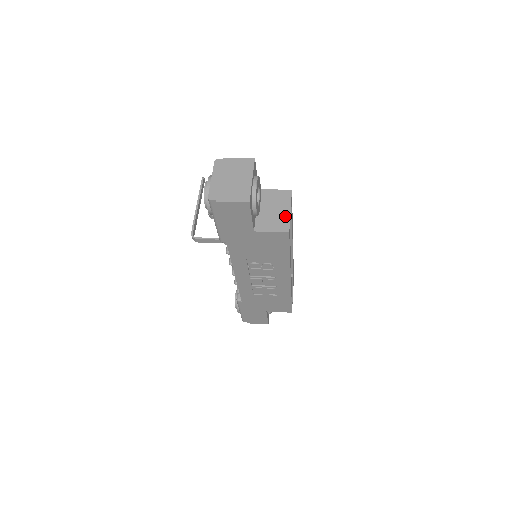
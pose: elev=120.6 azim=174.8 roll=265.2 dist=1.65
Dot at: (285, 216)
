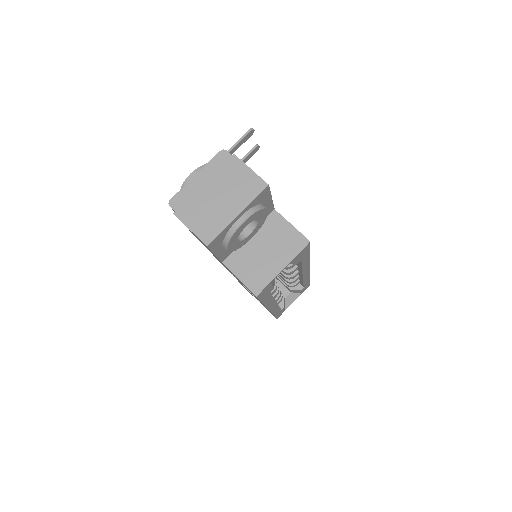
Dot at: (271, 271)
